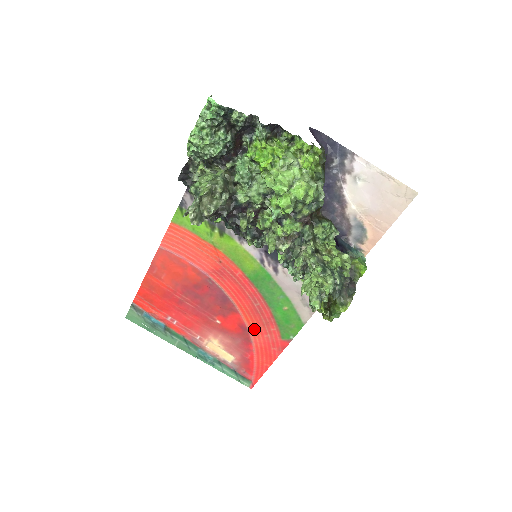
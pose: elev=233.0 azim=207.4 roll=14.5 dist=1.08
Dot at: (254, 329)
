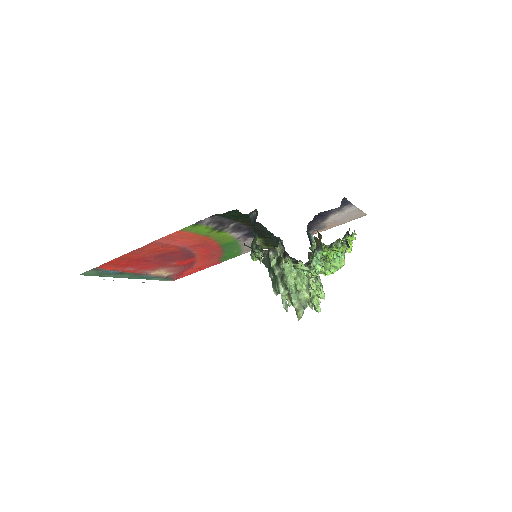
Dot at: (201, 262)
